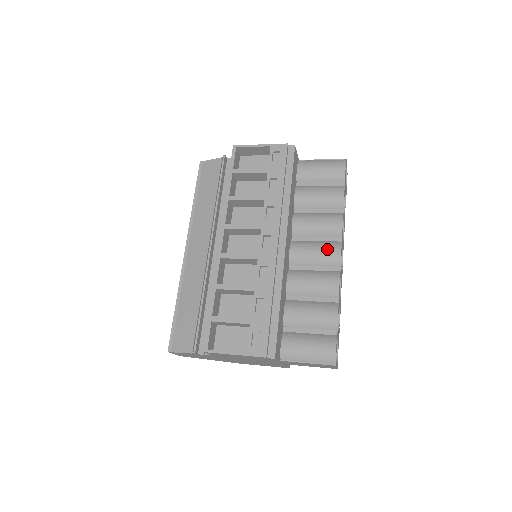
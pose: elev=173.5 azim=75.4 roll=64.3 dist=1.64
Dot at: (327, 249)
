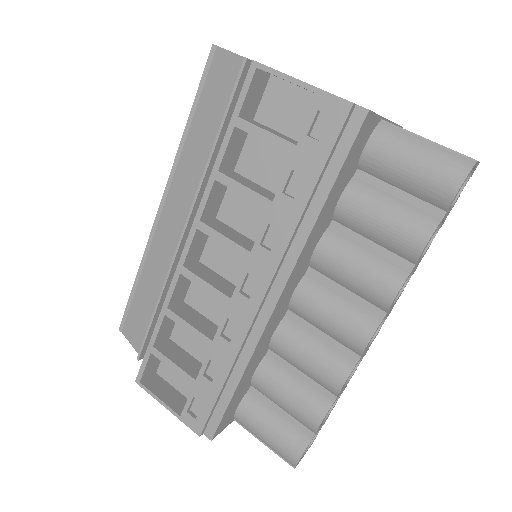
Dot at: (350, 324)
